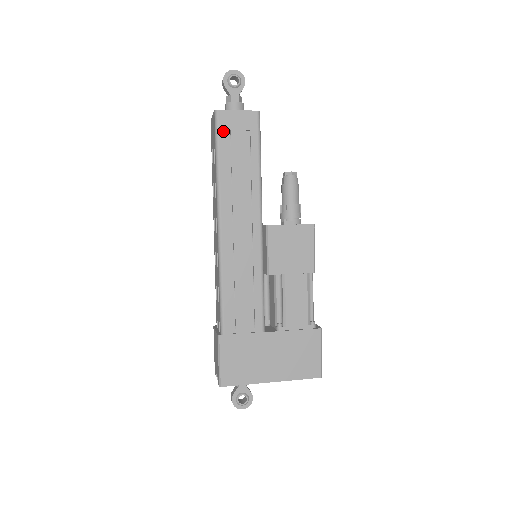
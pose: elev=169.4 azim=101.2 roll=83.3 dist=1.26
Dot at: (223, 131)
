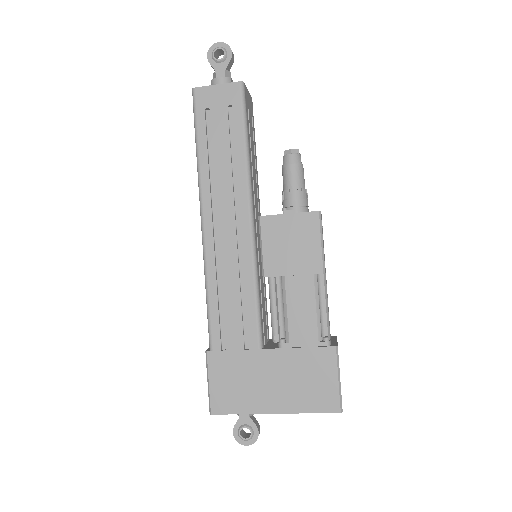
Dot at: (201, 111)
